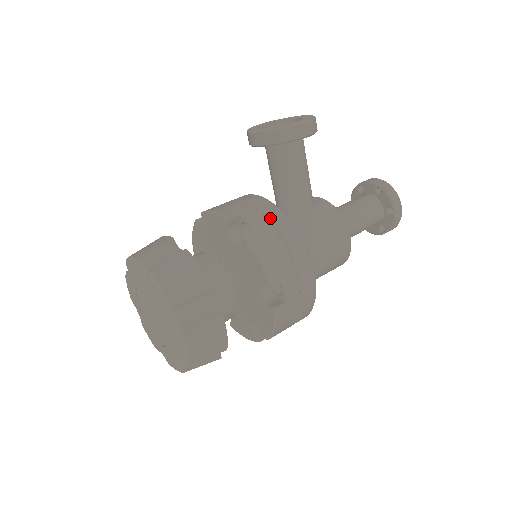
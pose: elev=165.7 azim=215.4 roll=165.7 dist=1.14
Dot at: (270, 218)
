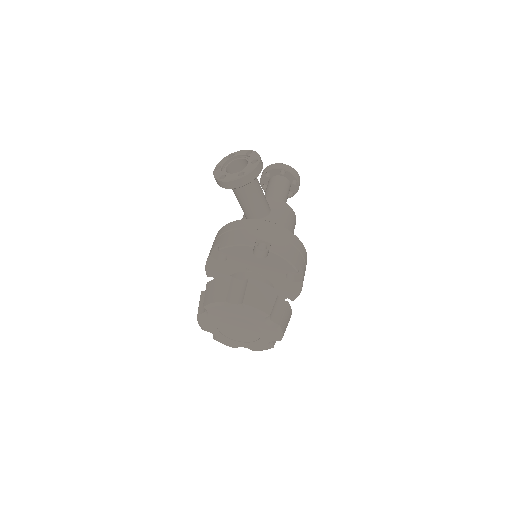
Dot at: (272, 231)
